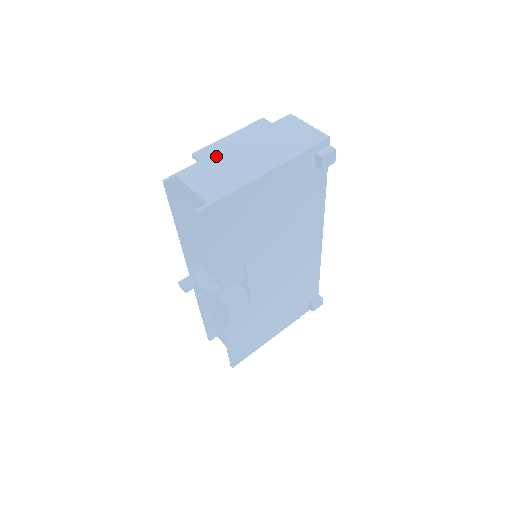
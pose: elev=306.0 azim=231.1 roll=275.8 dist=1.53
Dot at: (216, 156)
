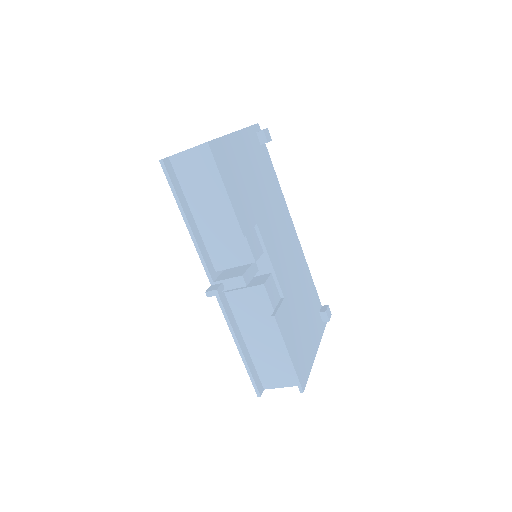
Dot at: occluded
